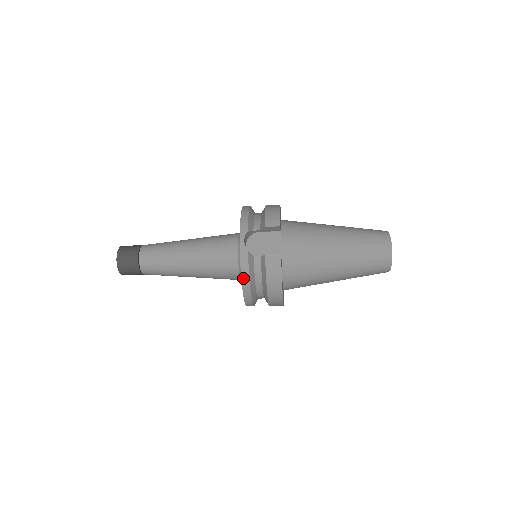
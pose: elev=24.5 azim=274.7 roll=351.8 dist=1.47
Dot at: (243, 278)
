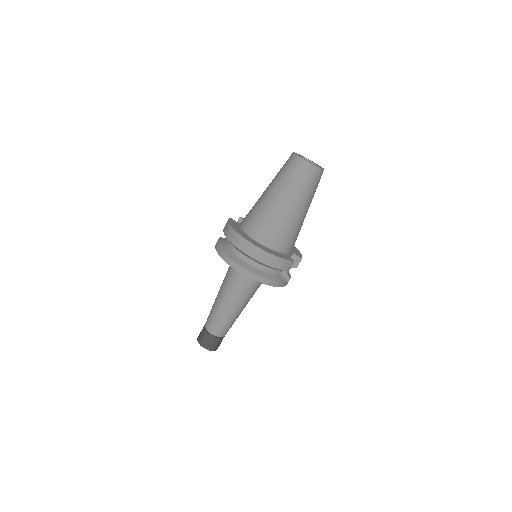
Dot at: (216, 247)
